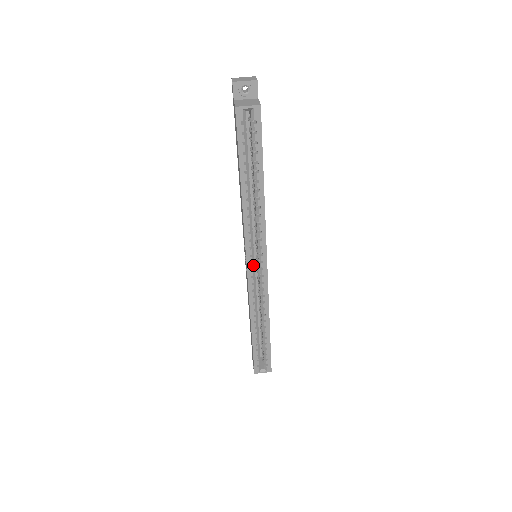
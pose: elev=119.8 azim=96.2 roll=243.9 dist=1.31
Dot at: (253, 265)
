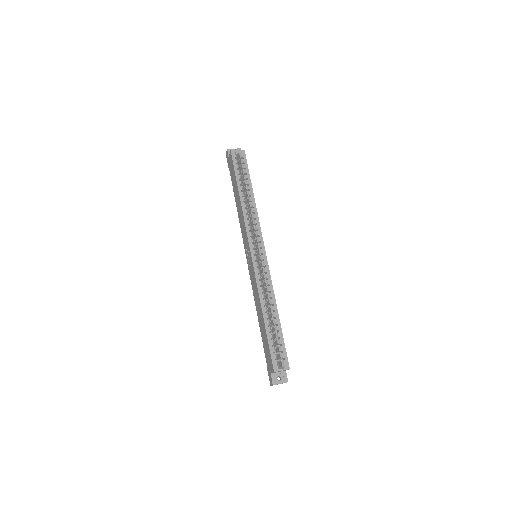
Dot at: (255, 252)
